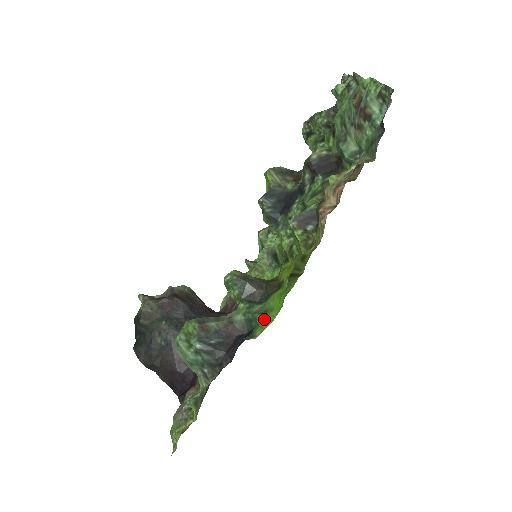
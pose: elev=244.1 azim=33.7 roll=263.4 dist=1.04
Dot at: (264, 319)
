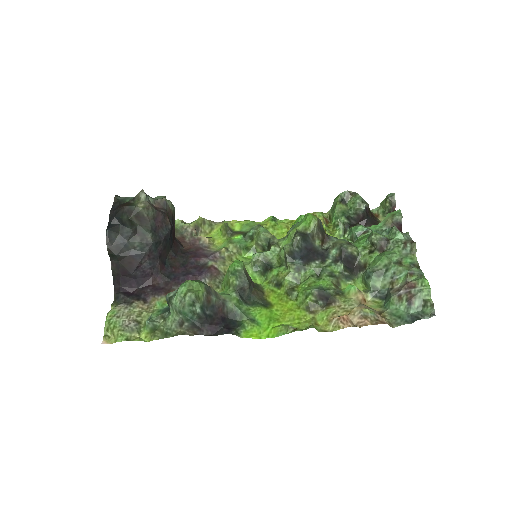
Dot at: (250, 326)
